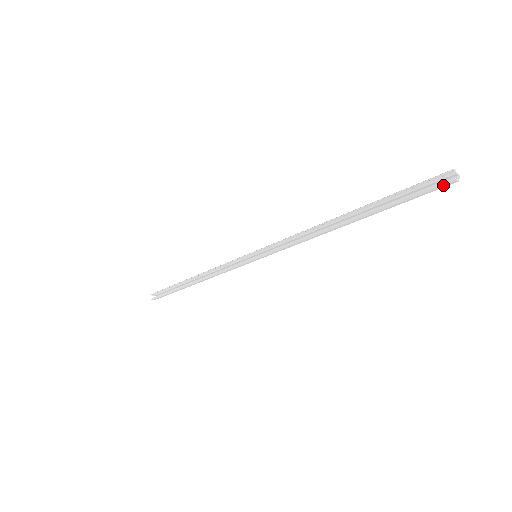
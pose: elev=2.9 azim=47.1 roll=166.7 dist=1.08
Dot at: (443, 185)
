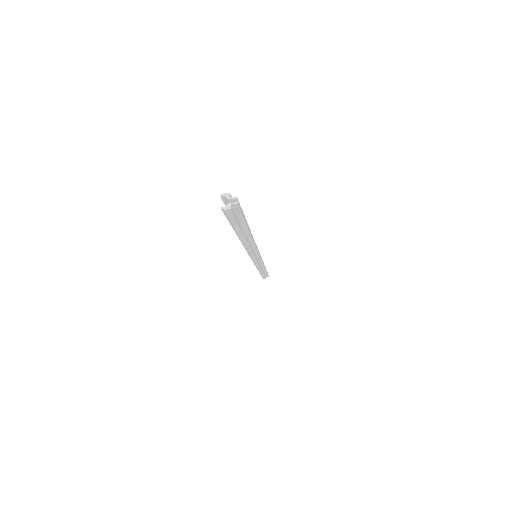
Dot at: (225, 213)
